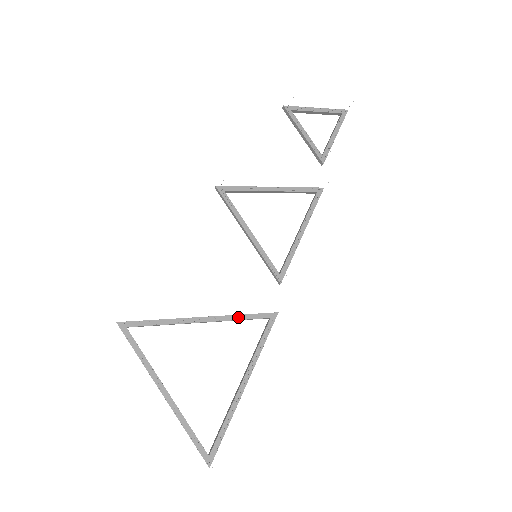
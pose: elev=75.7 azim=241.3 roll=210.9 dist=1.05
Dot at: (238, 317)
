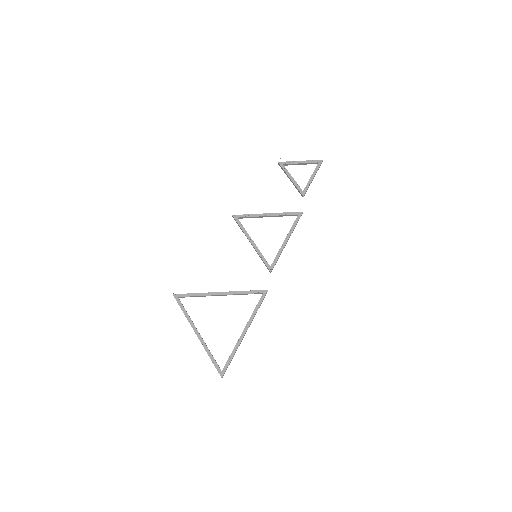
Dot at: (243, 292)
